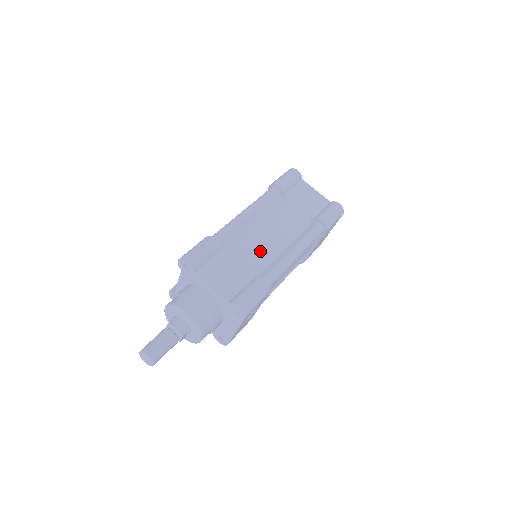
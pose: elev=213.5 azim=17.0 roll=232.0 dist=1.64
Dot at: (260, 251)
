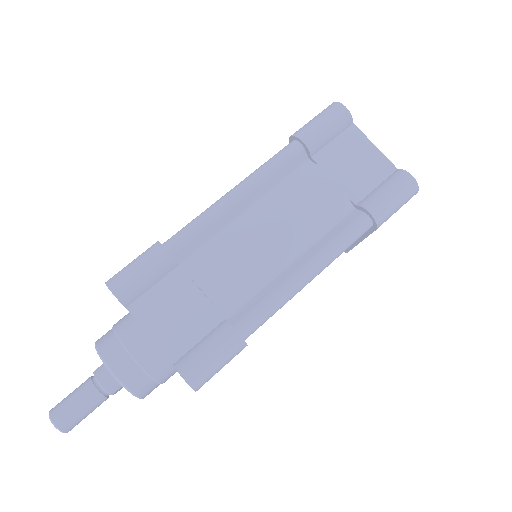
Dot at: (244, 270)
